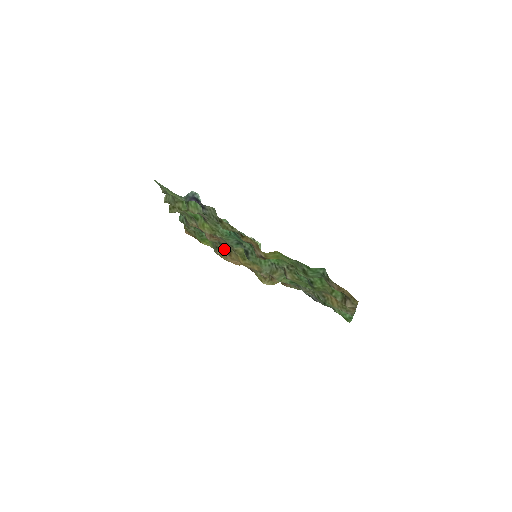
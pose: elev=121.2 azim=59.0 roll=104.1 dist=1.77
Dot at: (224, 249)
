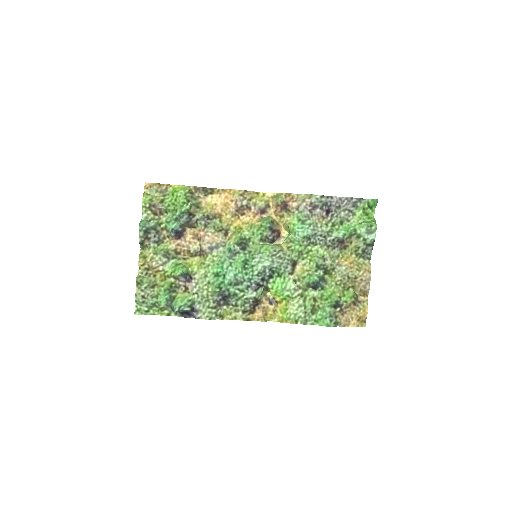
Dot at: (210, 217)
